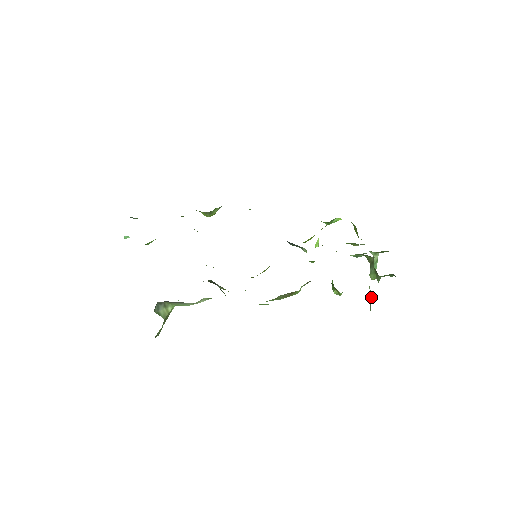
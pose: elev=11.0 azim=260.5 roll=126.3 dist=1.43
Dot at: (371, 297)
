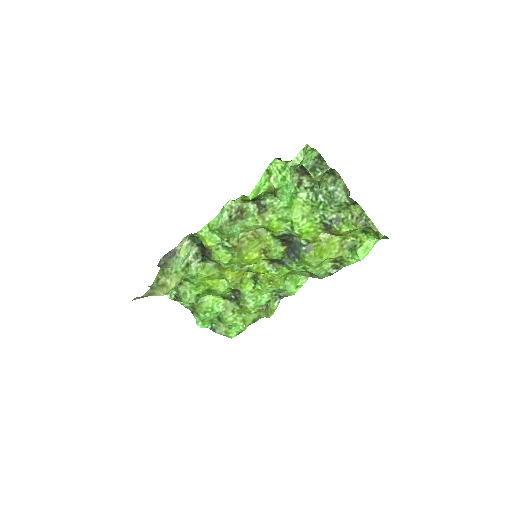
Dot at: occluded
